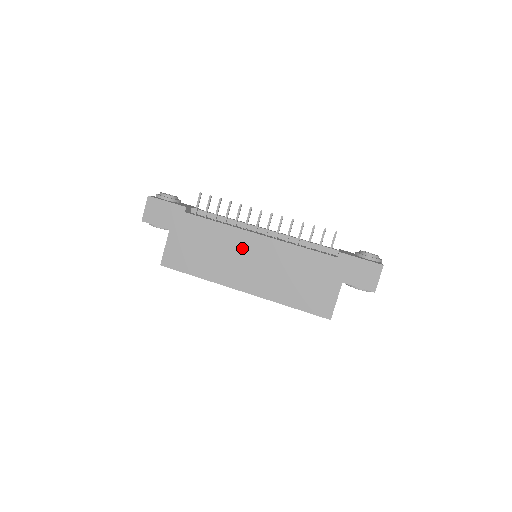
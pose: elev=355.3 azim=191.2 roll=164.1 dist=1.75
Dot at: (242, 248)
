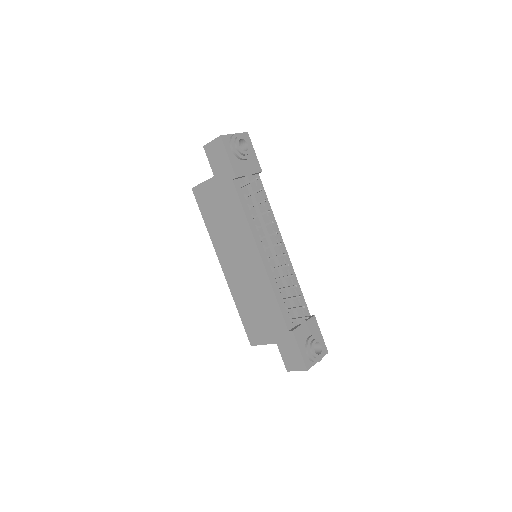
Dot at: (244, 248)
